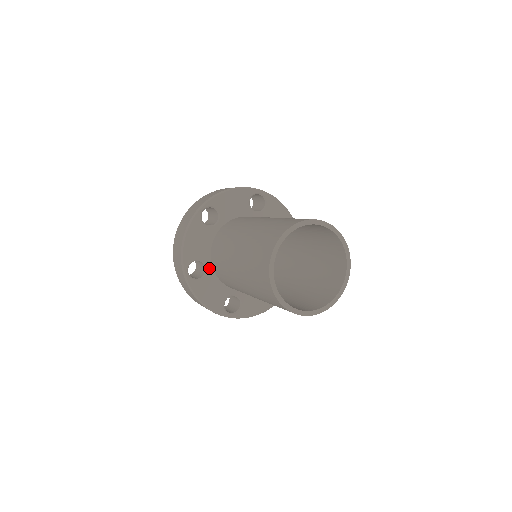
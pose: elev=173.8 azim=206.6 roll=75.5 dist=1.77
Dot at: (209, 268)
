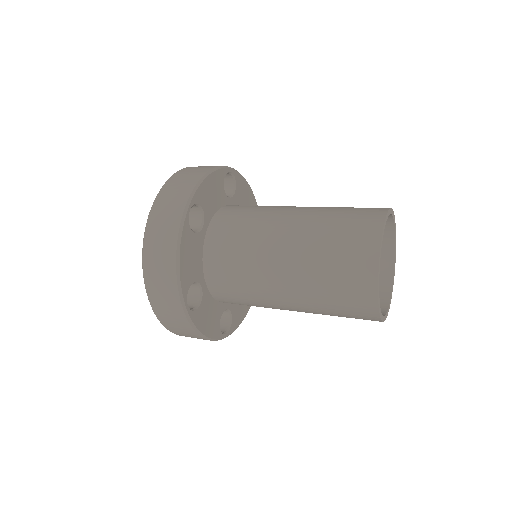
Dot at: (204, 230)
